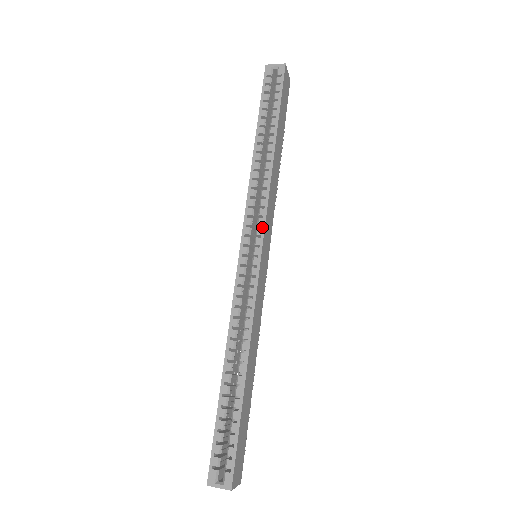
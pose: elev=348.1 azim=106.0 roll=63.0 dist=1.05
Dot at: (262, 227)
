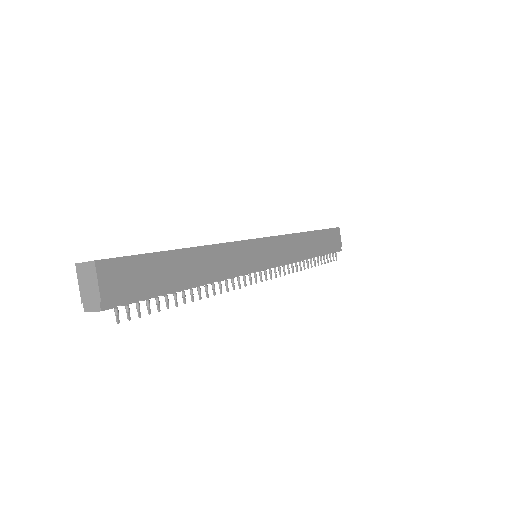
Dot at: (271, 236)
